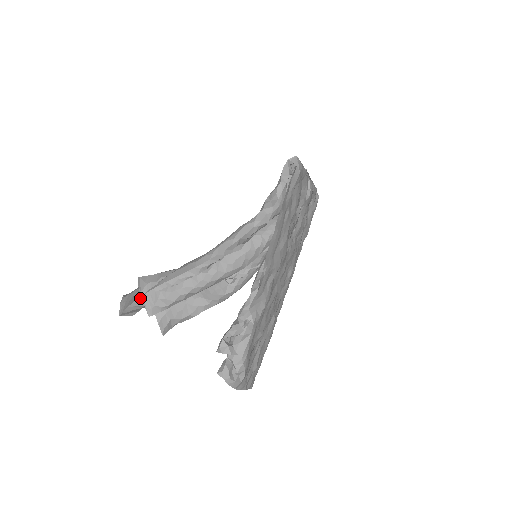
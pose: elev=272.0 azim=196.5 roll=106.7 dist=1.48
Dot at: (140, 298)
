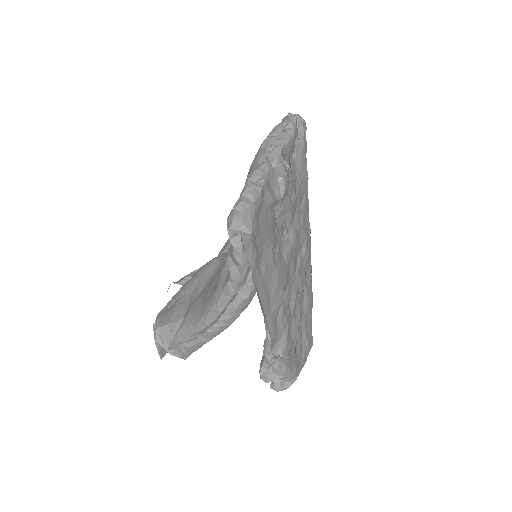
Dot at: (167, 352)
